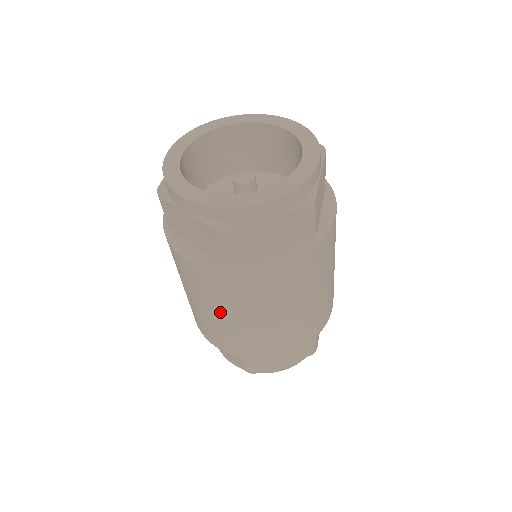
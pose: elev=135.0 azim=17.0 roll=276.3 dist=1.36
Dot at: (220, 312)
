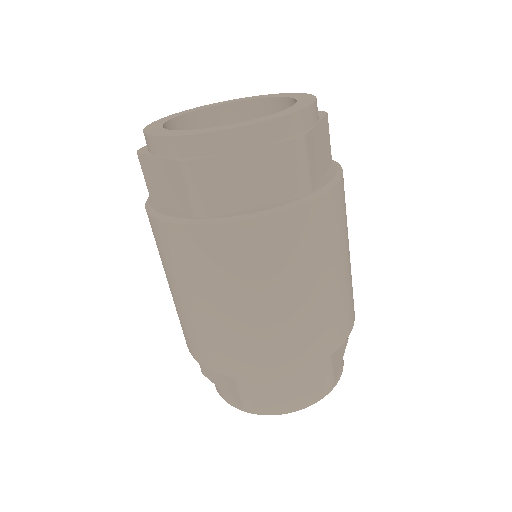
Dot at: (306, 284)
